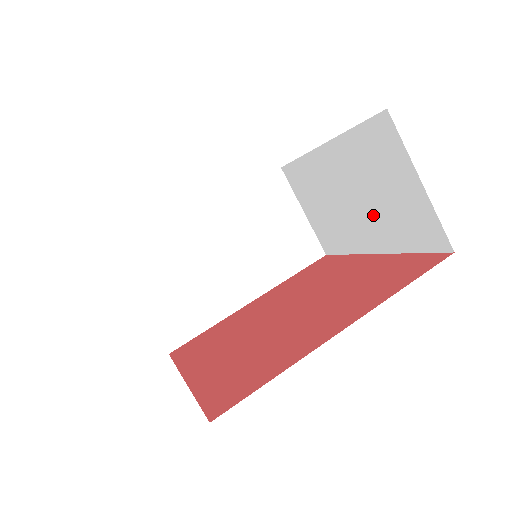
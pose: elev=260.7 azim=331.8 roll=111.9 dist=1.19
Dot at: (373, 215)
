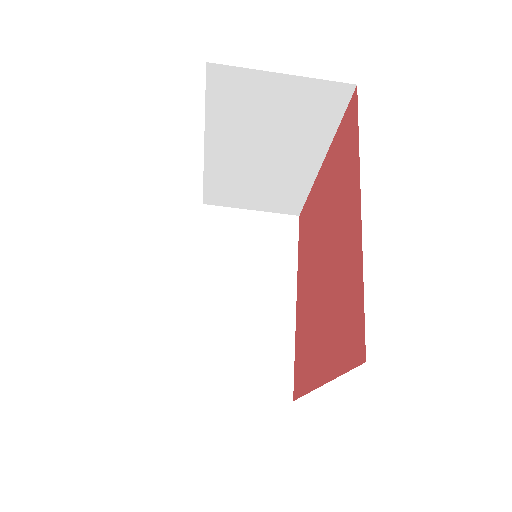
Dot at: (287, 142)
